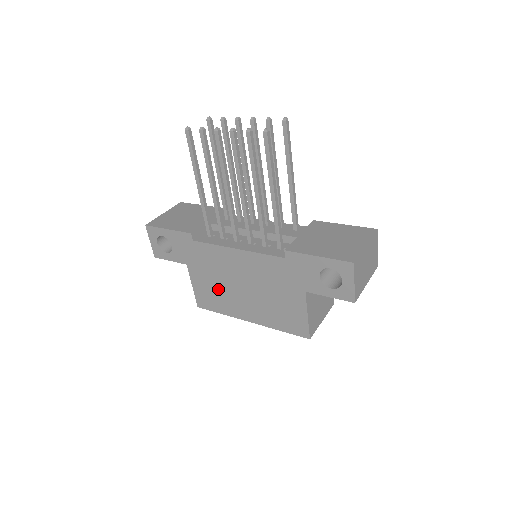
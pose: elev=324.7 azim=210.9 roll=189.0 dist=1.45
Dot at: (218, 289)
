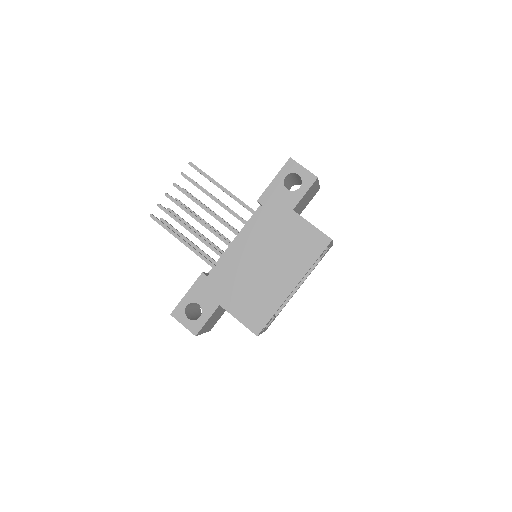
Dot at: (253, 293)
